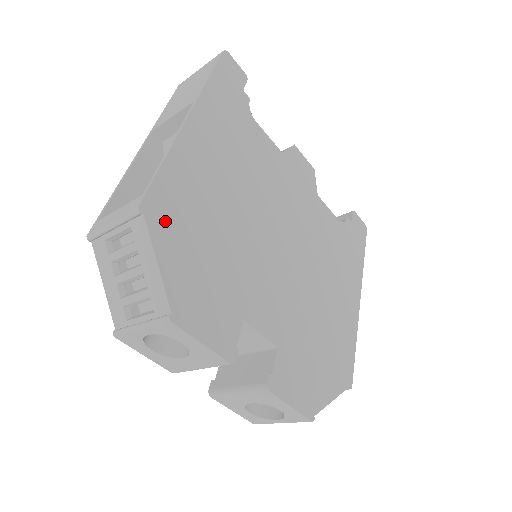
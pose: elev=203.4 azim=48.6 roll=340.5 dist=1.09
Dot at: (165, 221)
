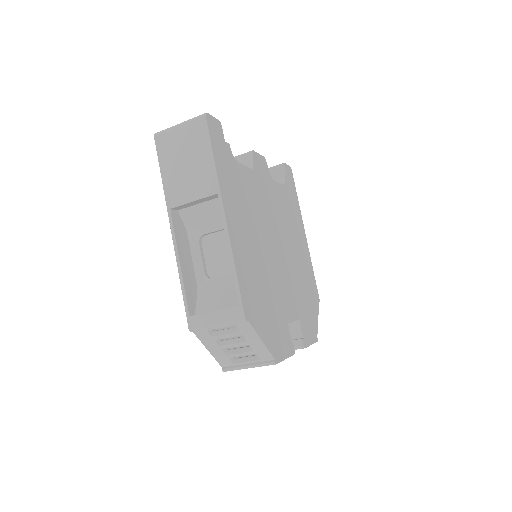
Dot at: (253, 311)
